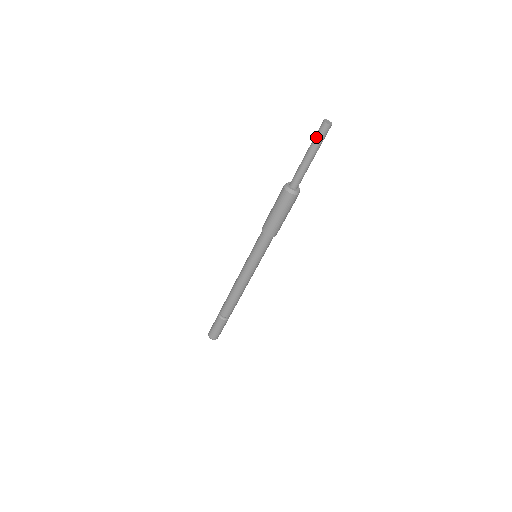
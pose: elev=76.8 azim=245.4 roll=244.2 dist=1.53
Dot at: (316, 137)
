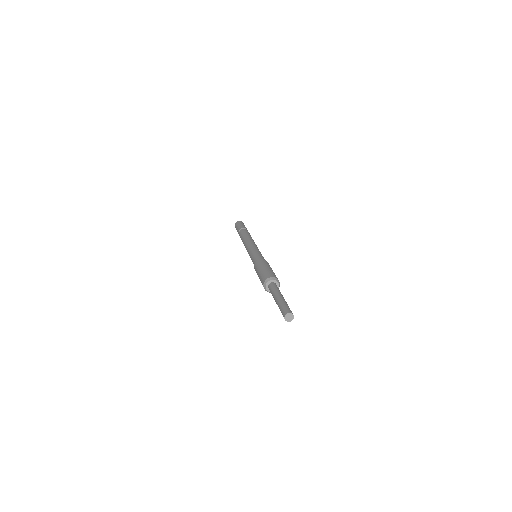
Dot at: occluded
